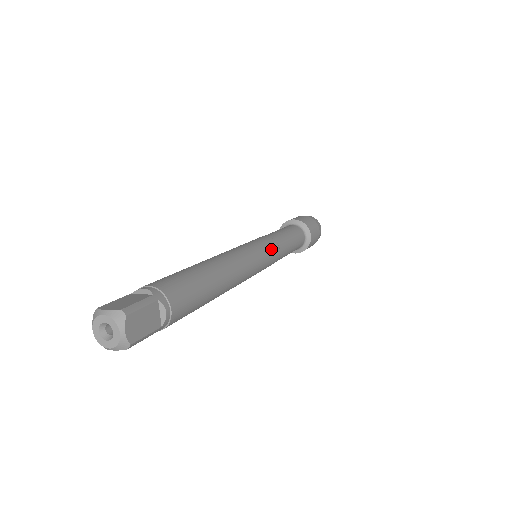
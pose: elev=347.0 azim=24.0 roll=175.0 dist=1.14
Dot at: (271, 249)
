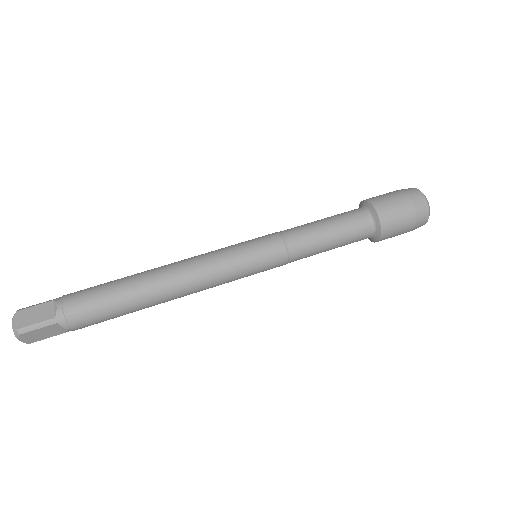
Dot at: (267, 262)
